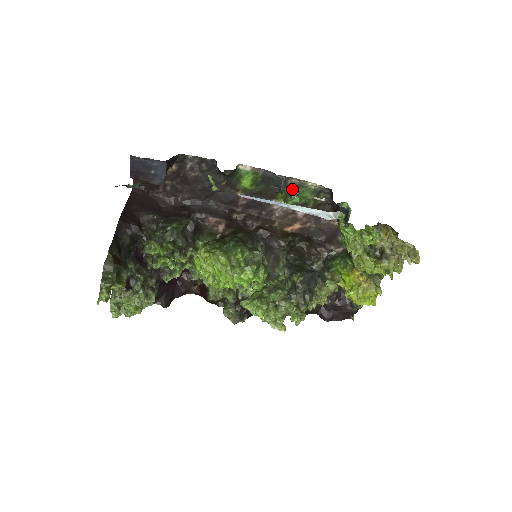
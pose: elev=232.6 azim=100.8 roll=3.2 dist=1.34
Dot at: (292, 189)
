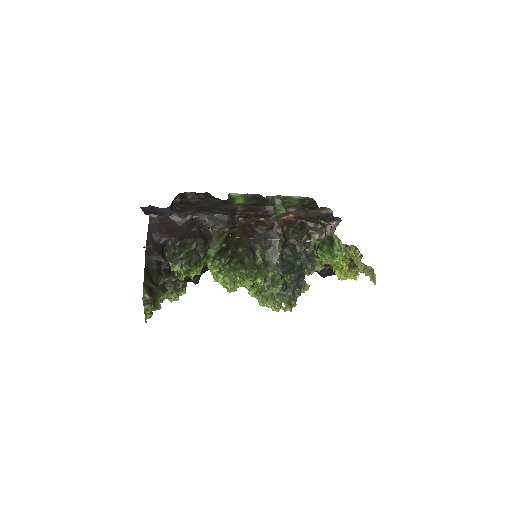
Dot at: (279, 203)
